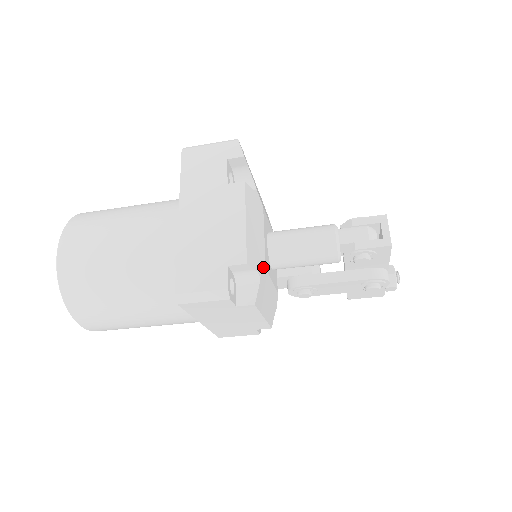
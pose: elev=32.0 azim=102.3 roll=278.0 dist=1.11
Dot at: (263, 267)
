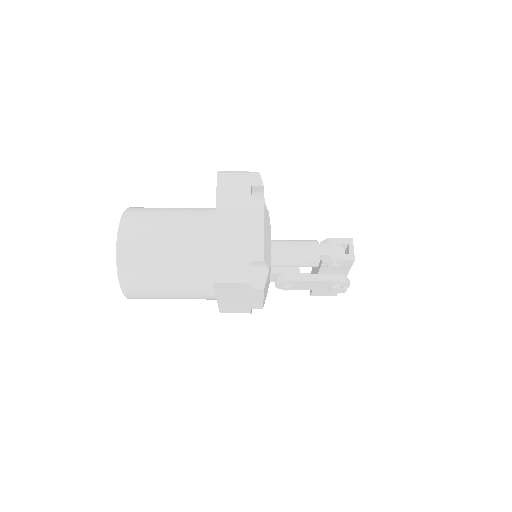
Dot at: (270, 264)
